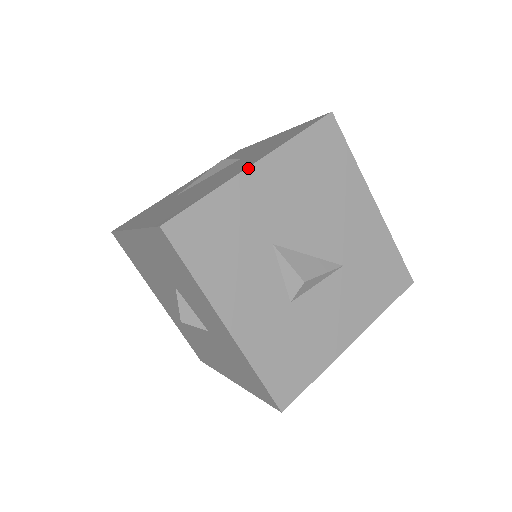
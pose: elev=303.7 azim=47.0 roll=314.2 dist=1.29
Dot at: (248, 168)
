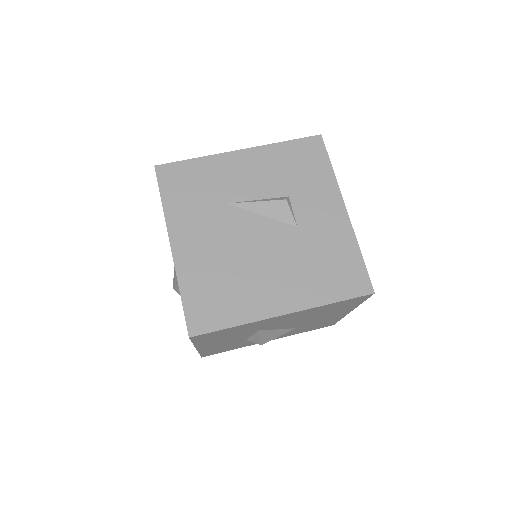
Dot at: (277, 316)
